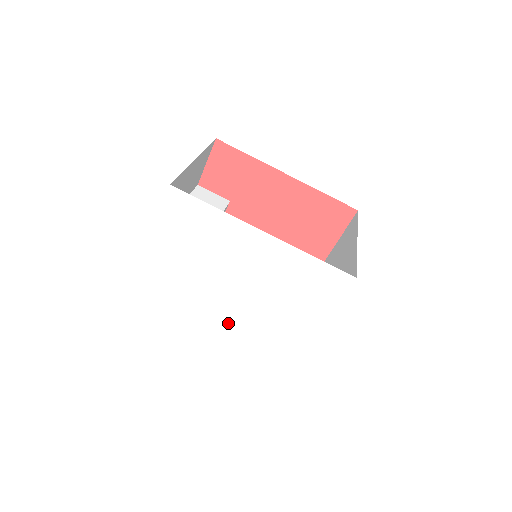
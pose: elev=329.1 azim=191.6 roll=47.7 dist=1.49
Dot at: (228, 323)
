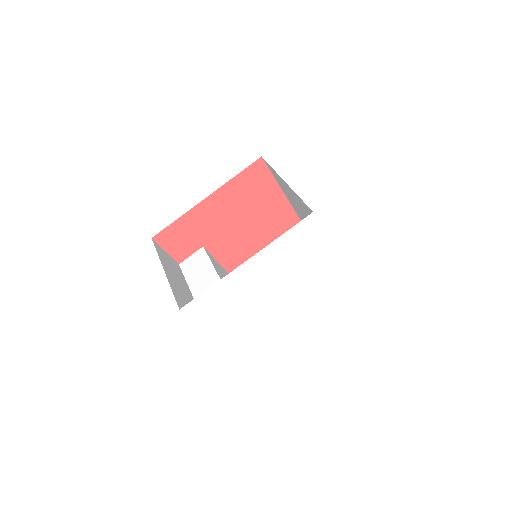
Dot at: (294, 306)
